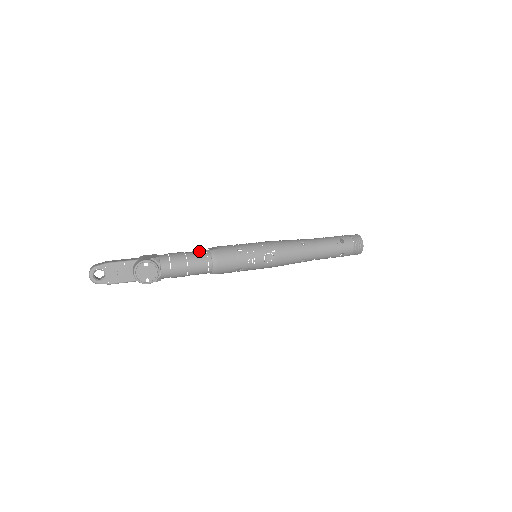
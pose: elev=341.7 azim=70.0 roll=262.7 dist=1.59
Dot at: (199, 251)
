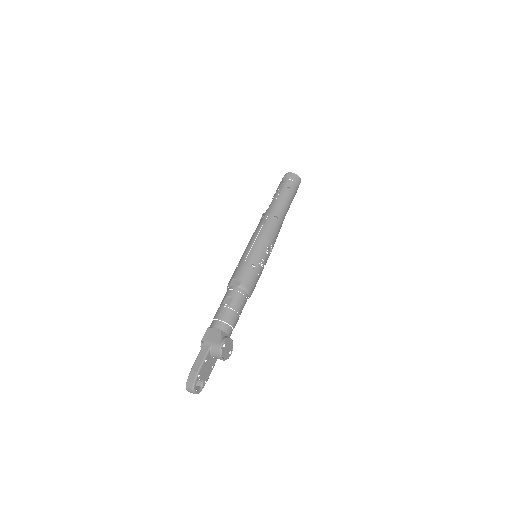
Dot at: (232, 295)
